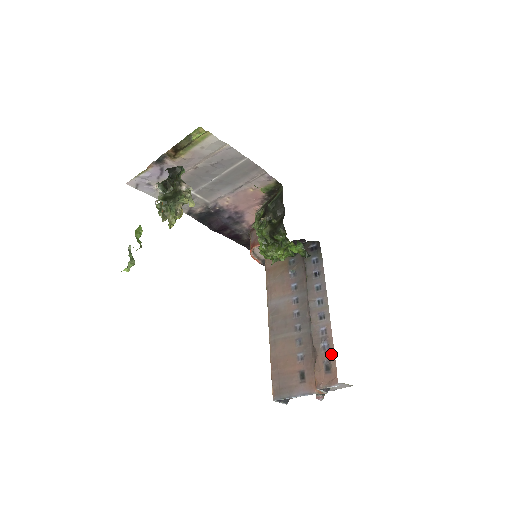
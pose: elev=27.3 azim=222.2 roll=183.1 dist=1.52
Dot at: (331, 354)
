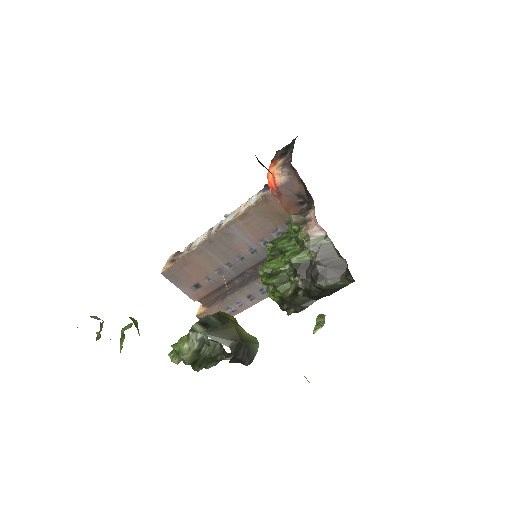
Dot at: occluded
